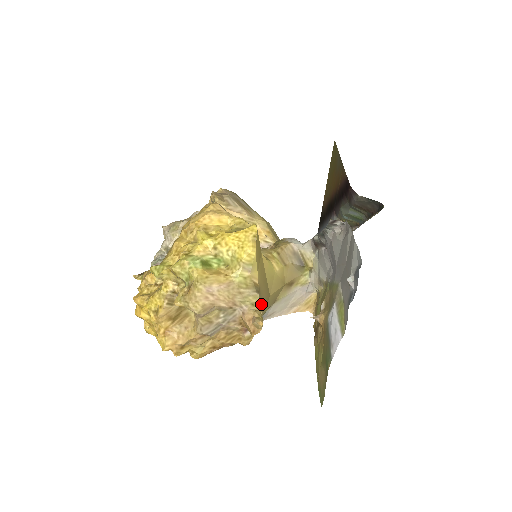
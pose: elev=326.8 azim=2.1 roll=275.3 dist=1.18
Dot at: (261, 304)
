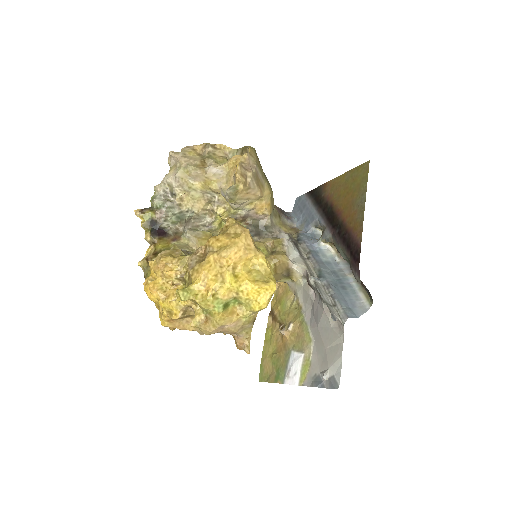
Dot at: occluded
